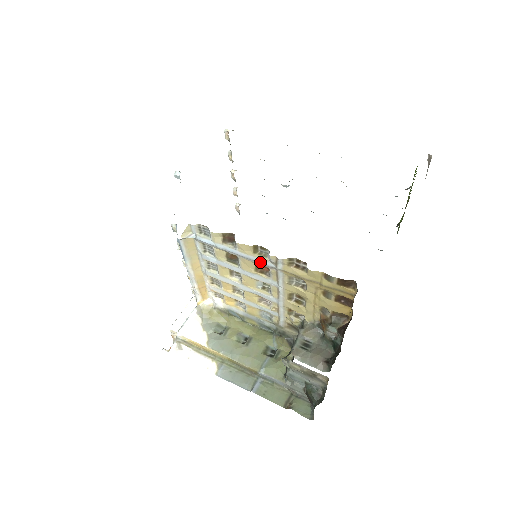
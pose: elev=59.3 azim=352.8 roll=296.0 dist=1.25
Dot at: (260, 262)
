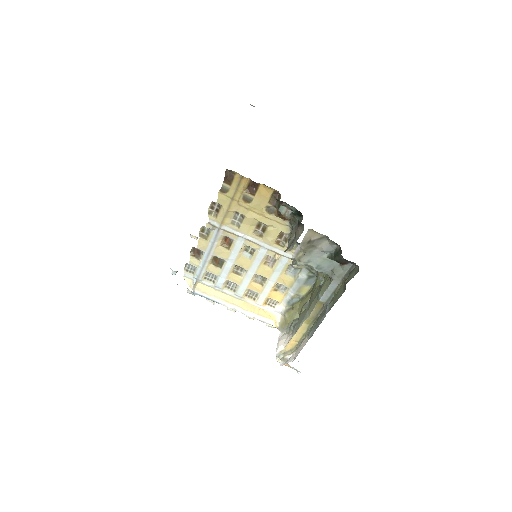
Dot at: (214, 239)
